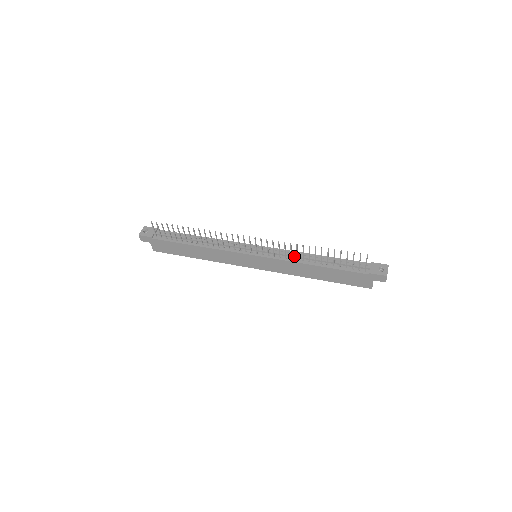
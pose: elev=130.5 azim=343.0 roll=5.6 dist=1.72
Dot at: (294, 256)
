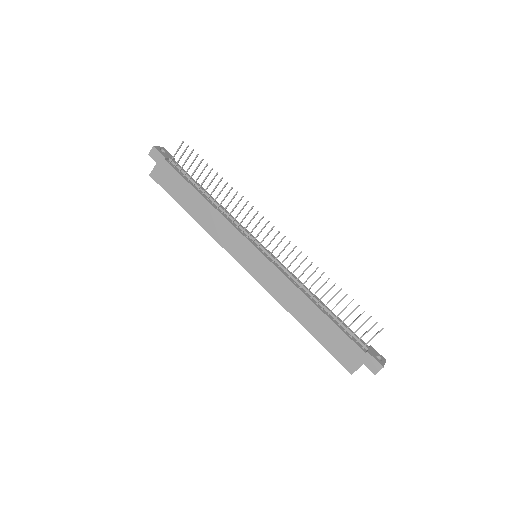
Dot at: (299, 282)
